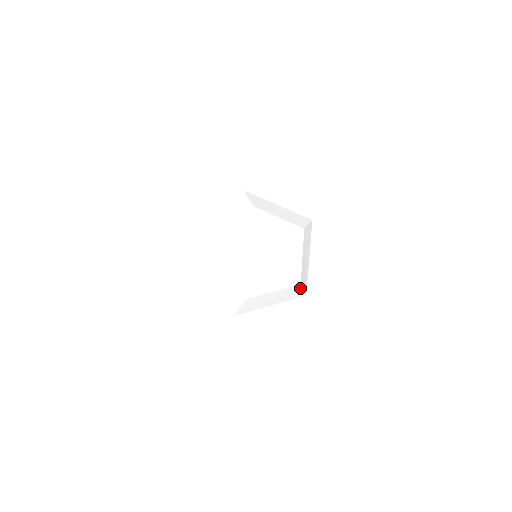
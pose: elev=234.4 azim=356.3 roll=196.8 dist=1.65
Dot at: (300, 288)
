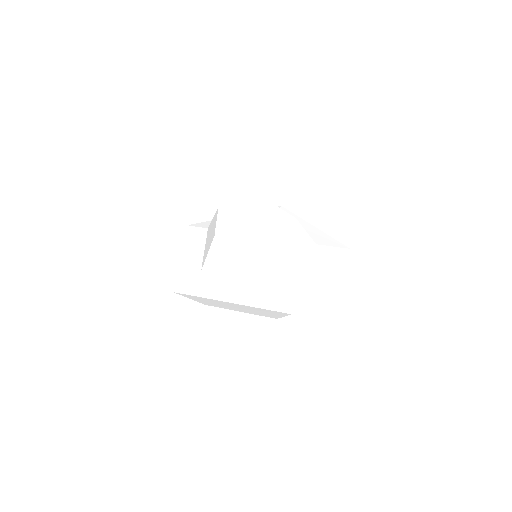
Dot at: (300, 227)
